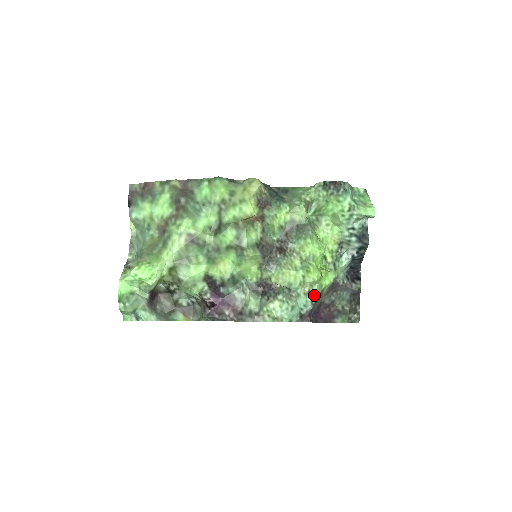
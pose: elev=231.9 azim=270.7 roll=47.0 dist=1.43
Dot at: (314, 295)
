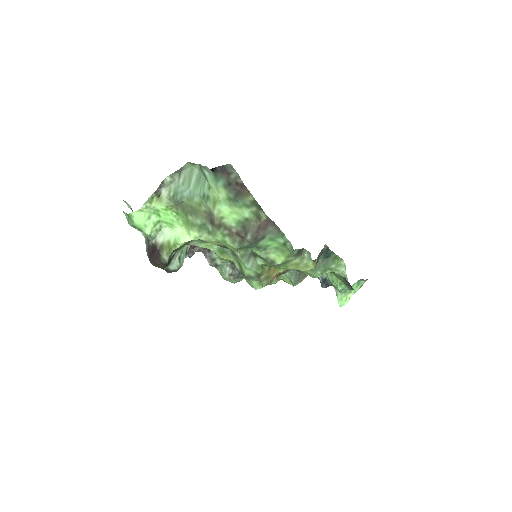
Dot at: occluded
